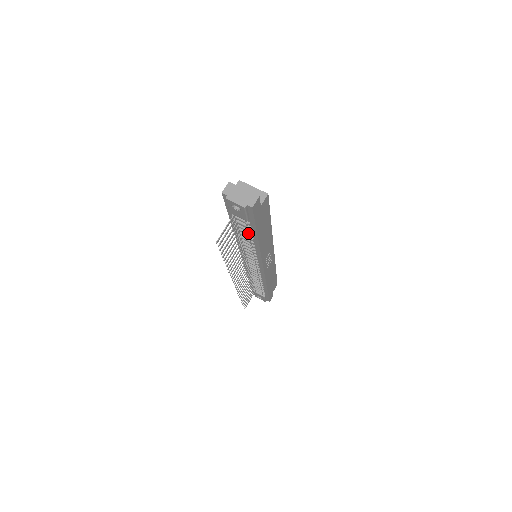
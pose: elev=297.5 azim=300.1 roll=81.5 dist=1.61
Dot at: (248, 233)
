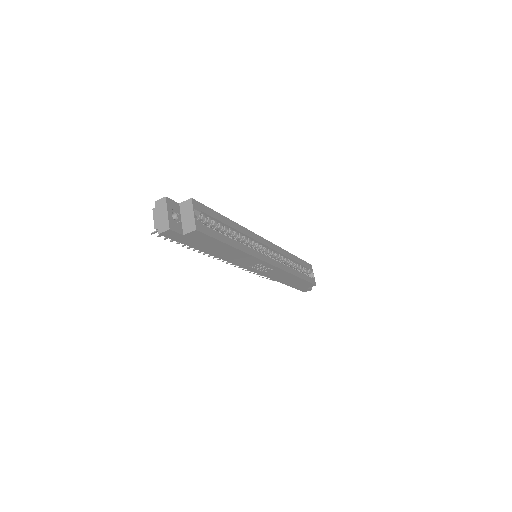
Dot at: occluded
